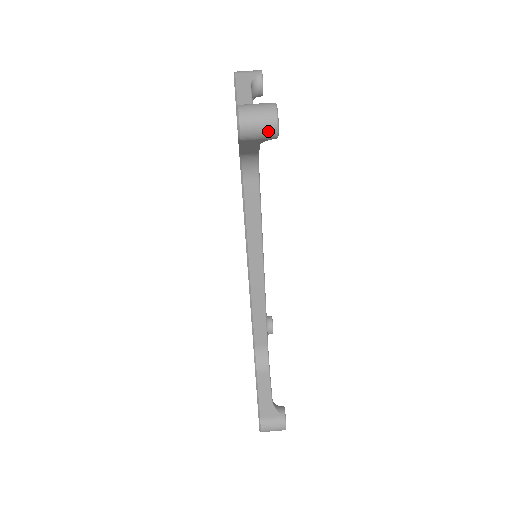
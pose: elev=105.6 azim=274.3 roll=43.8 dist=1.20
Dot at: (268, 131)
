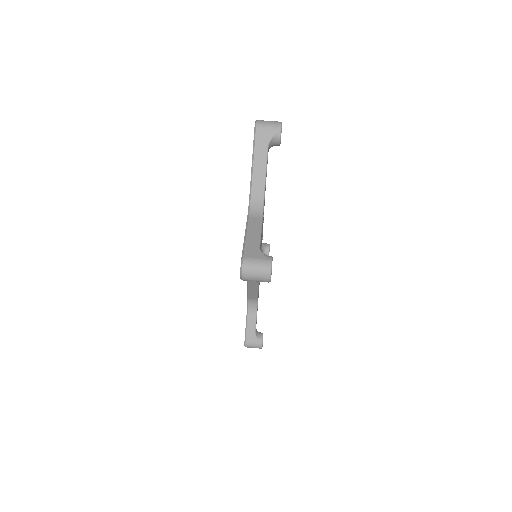
Dot at: occluded
